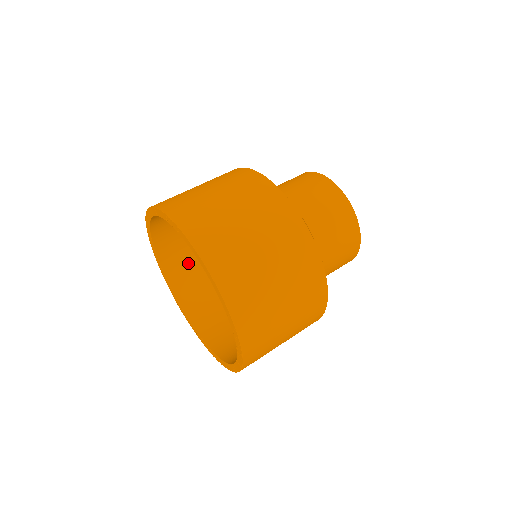
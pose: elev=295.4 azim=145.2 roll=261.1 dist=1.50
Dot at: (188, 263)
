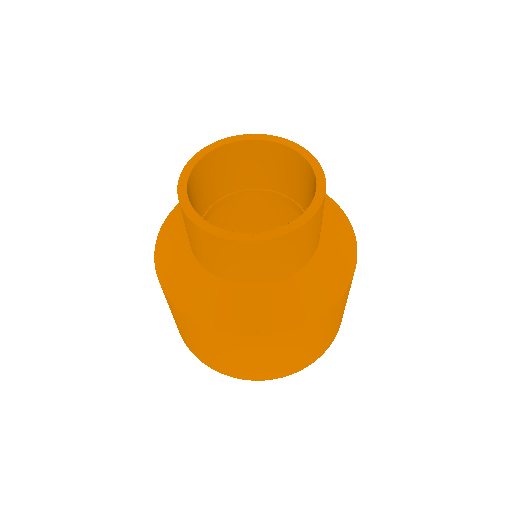
Dot at: occluded
